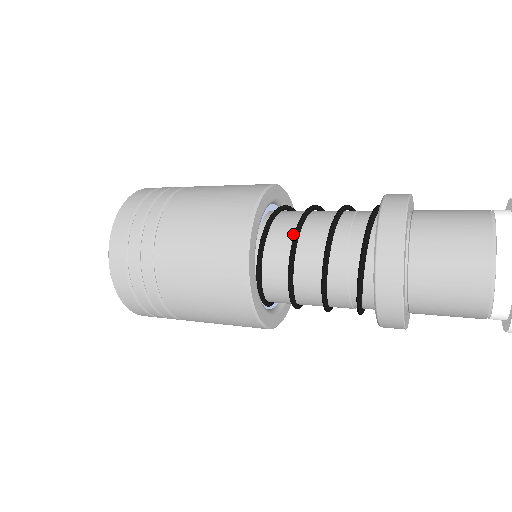
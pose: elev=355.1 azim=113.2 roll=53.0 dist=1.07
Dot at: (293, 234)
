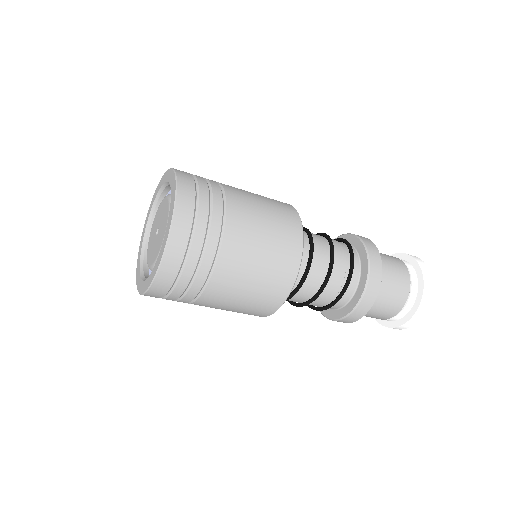
Dot at: occluded
